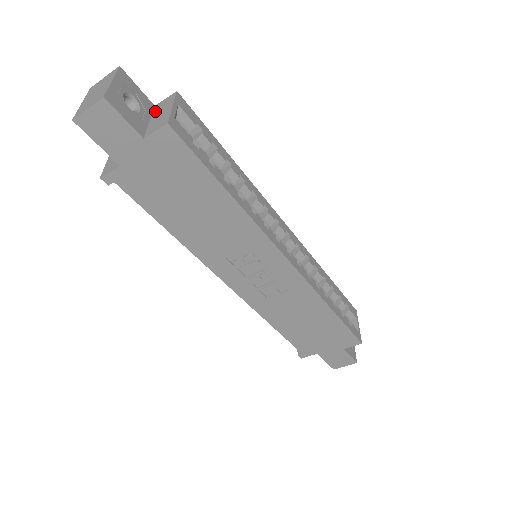
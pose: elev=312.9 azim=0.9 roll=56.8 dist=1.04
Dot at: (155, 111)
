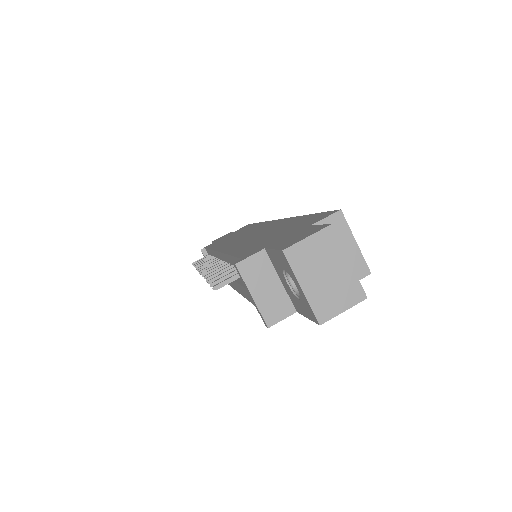
Dot at: occluded
